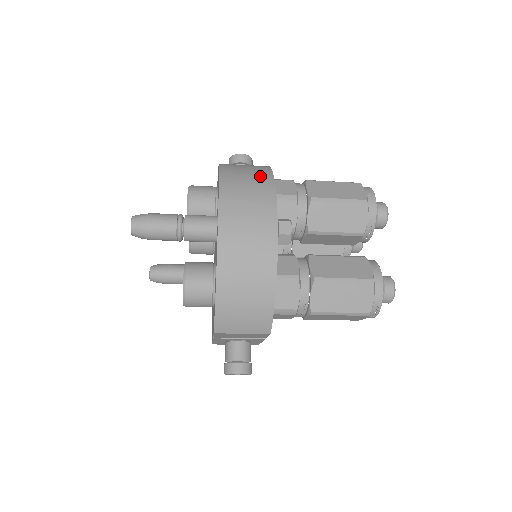
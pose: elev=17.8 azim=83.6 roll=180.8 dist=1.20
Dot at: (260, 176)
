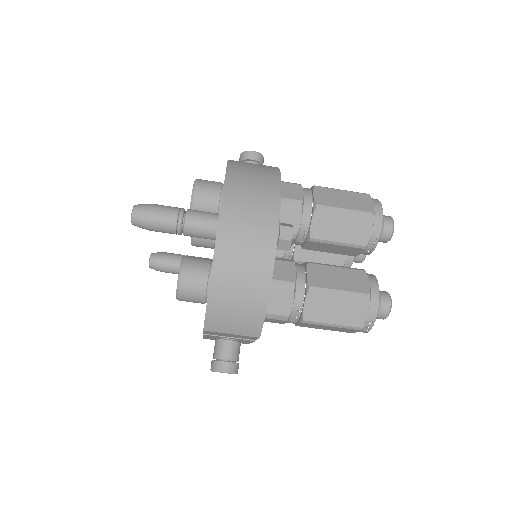
Dot at: (267, 178)
